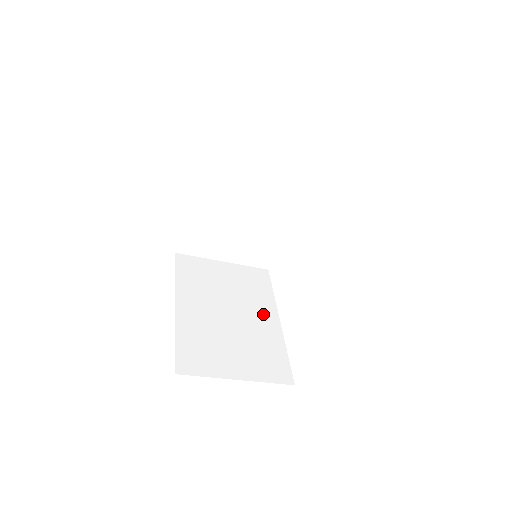
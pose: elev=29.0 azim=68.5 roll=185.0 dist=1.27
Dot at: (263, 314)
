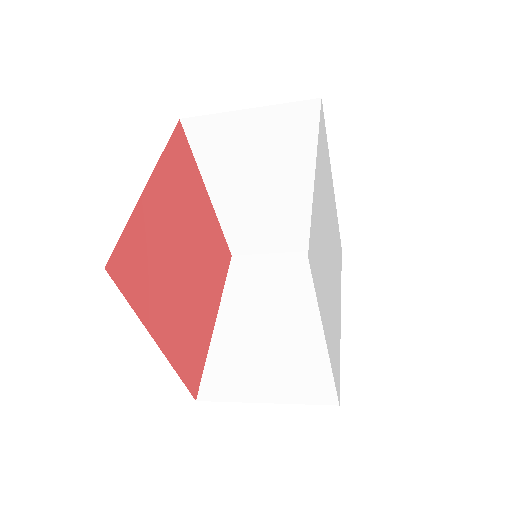
Dot at: (319, 312)
